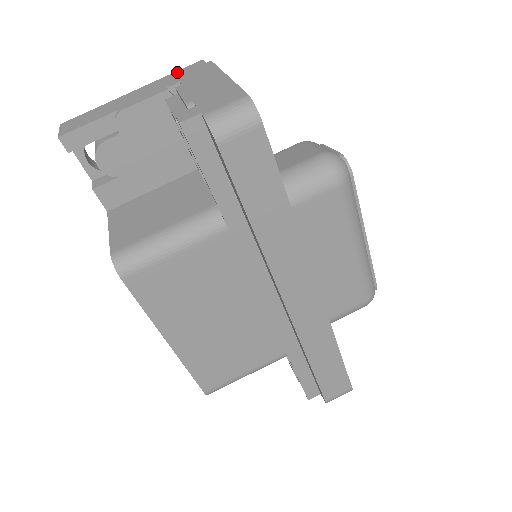
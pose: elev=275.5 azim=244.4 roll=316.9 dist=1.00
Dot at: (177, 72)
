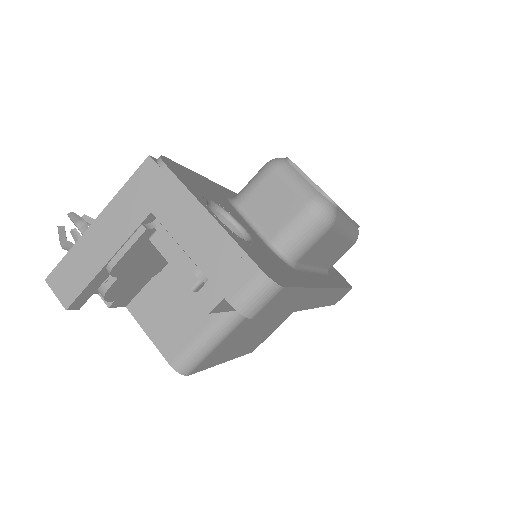
Dot at: (131, 184)
